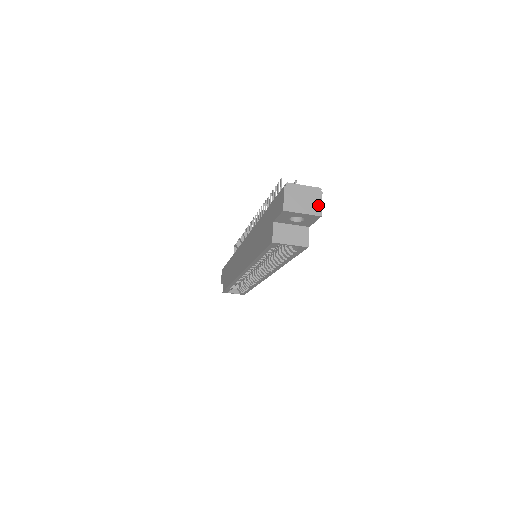
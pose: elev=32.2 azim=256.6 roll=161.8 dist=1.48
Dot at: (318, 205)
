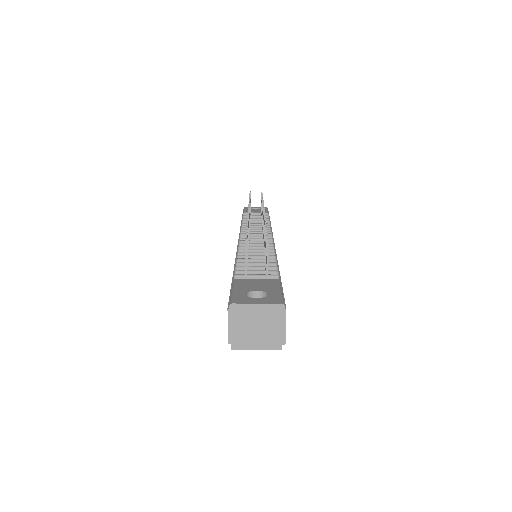
Dot at: (280, 329)
